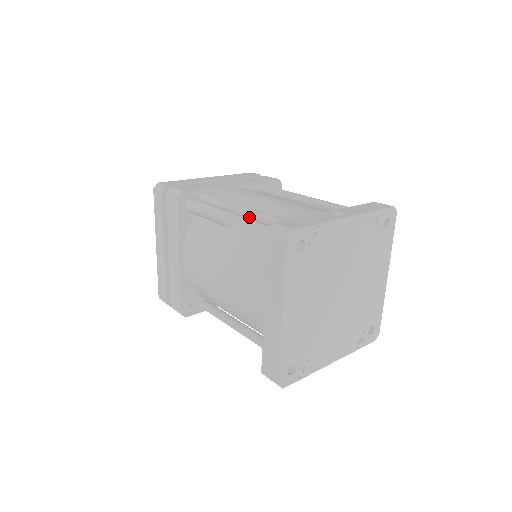
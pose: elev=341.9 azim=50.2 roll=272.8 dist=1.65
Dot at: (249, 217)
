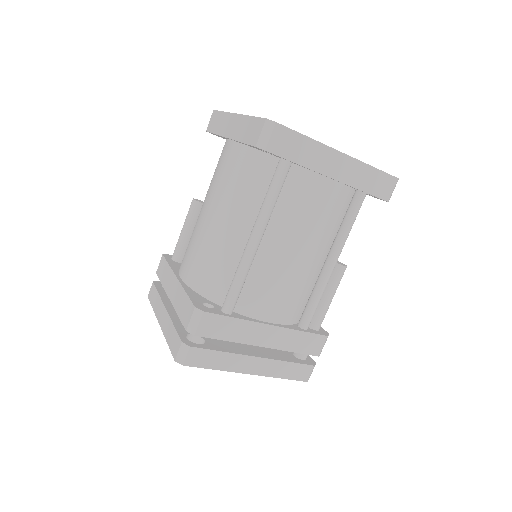
Dot at: occluded
